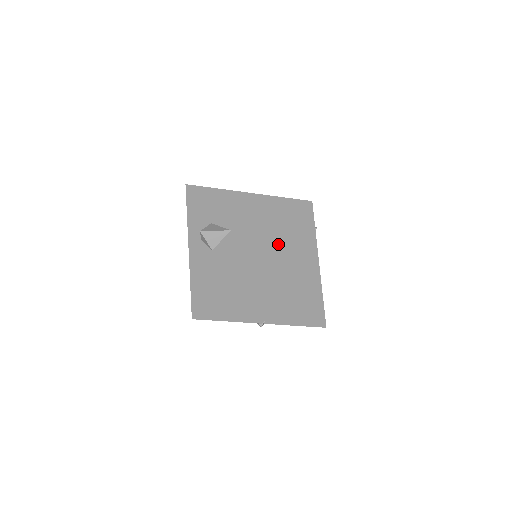
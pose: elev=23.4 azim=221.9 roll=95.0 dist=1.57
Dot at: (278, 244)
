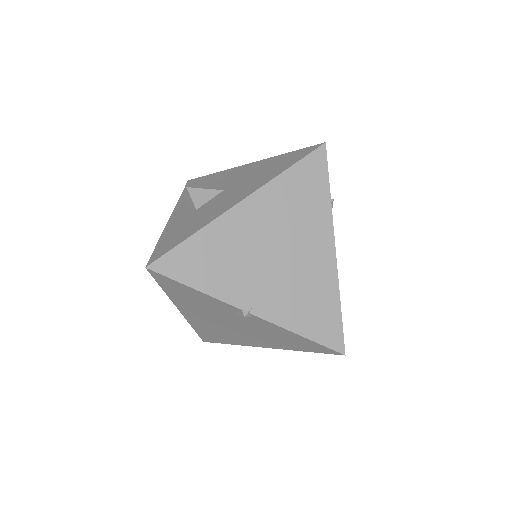
Dot at: (278, 189)
